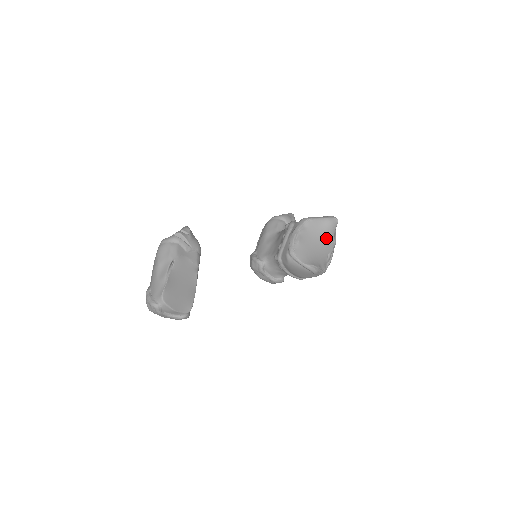
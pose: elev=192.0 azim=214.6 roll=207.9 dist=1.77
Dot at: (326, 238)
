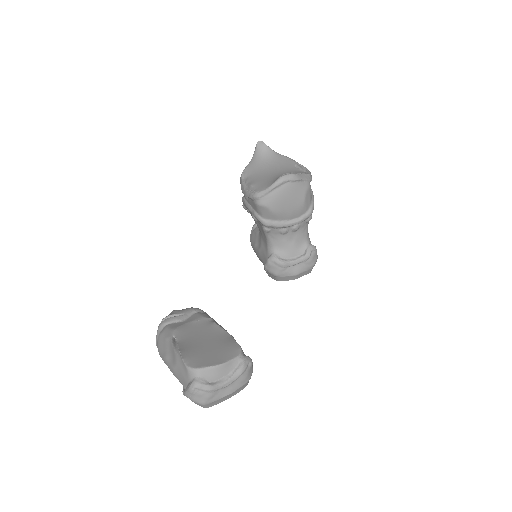
Dot at: (274, 162)
